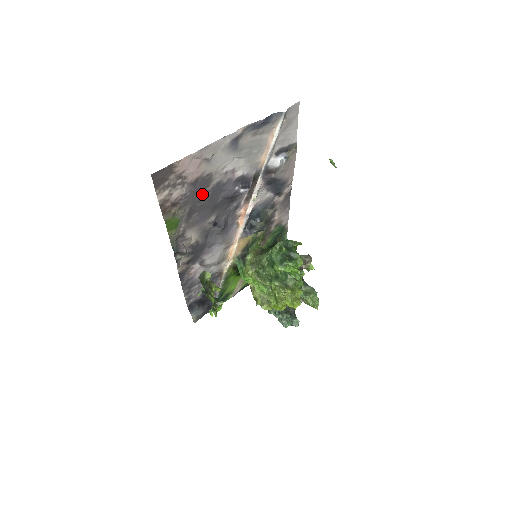
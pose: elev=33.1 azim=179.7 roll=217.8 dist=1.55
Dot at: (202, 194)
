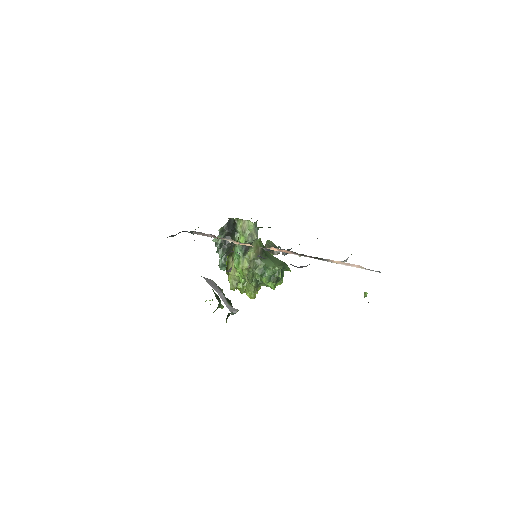
Dot at: occluded
